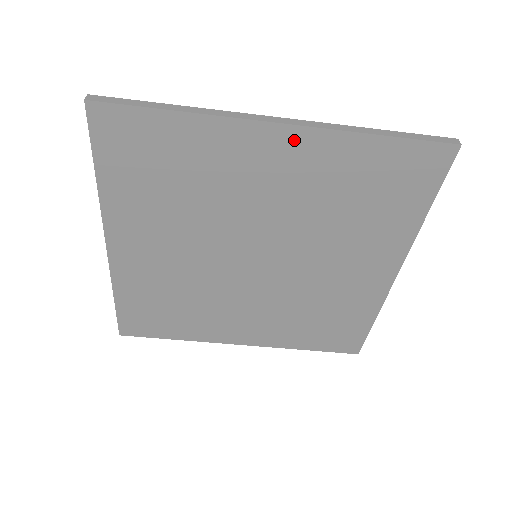
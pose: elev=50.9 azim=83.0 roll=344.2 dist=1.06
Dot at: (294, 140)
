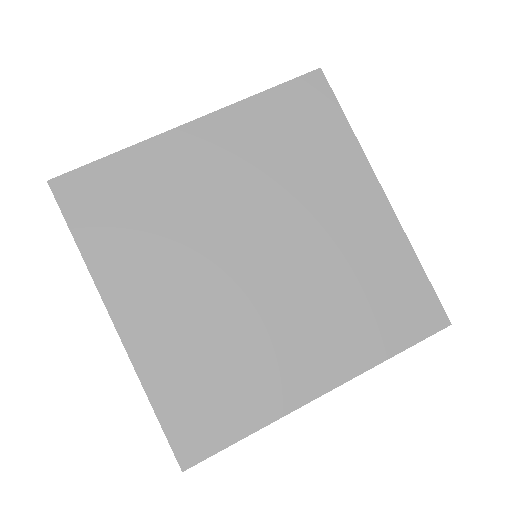
Dot at: (210, 127)
